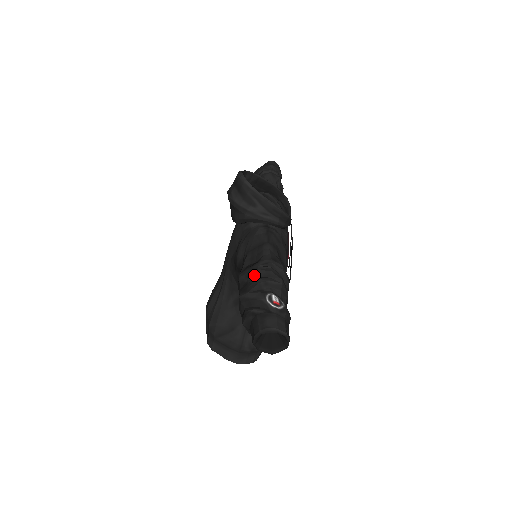
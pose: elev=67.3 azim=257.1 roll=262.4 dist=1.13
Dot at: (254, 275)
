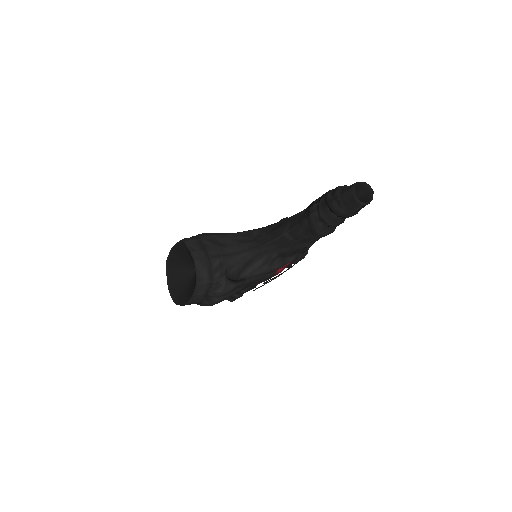
Dot at: occluded
